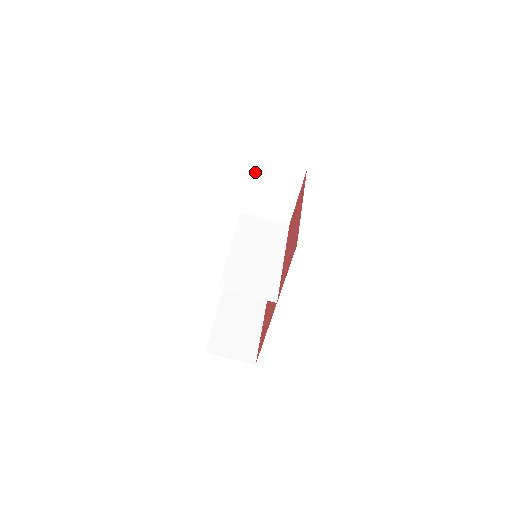
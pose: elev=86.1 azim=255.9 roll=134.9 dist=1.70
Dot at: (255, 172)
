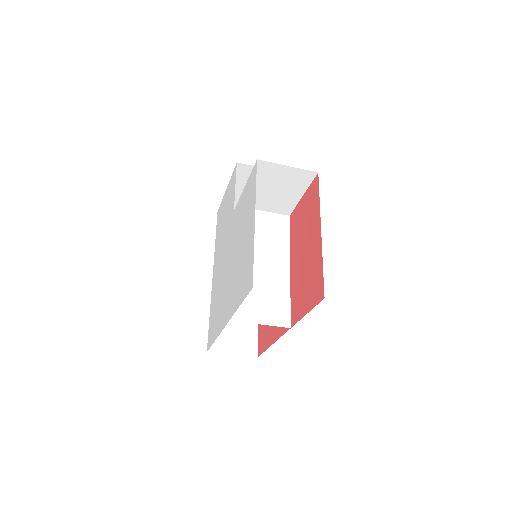
Dot at: (257, 173)
